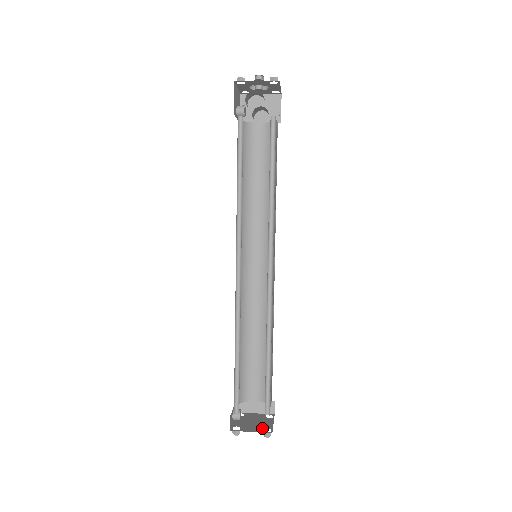
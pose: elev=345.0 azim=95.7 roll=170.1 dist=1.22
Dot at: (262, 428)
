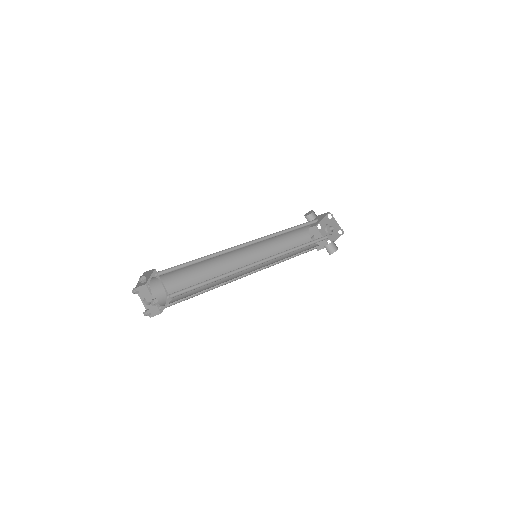
Dot at: occluded
